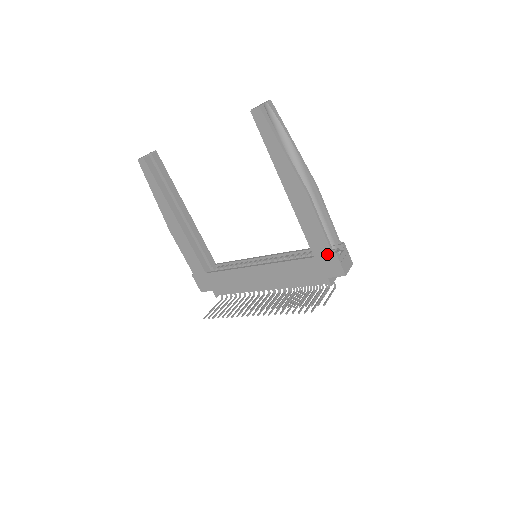
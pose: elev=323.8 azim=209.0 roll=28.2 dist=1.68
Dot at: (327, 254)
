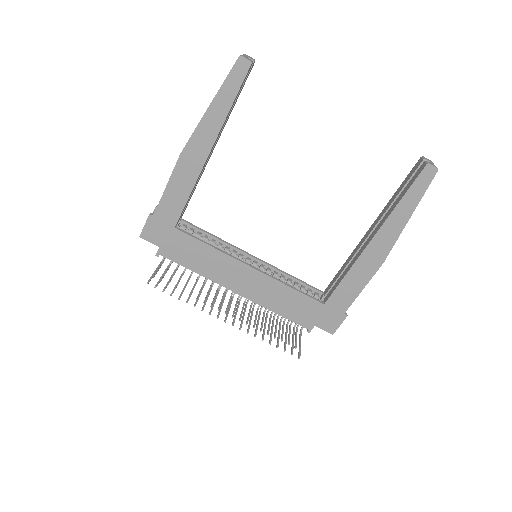
Dot at: (339, 311)
